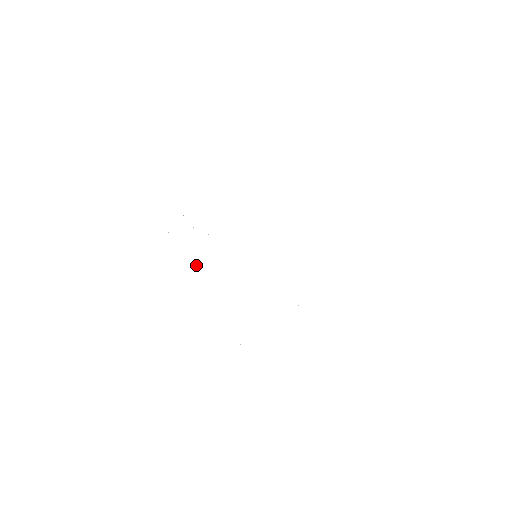
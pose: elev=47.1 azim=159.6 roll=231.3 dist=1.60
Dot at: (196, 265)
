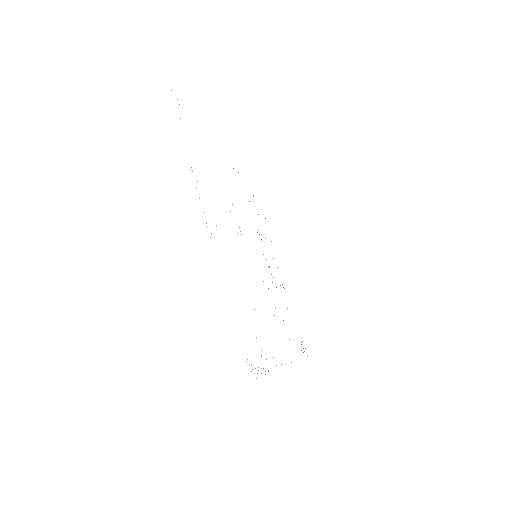
Dot at: occluded
